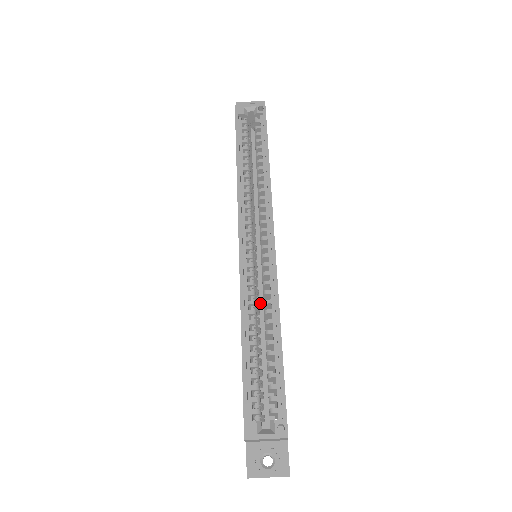
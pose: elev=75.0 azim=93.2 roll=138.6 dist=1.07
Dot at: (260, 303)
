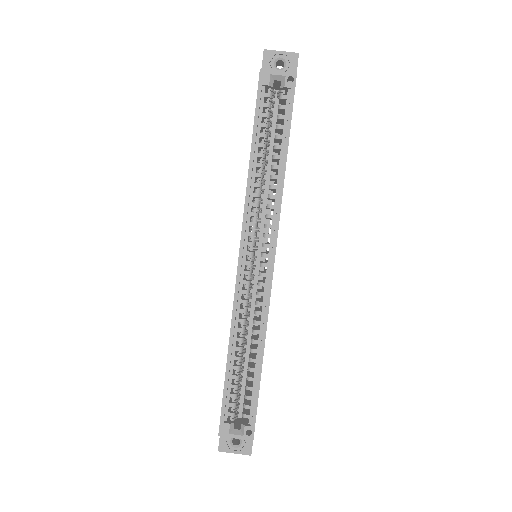
Dot at: (252, 308)
